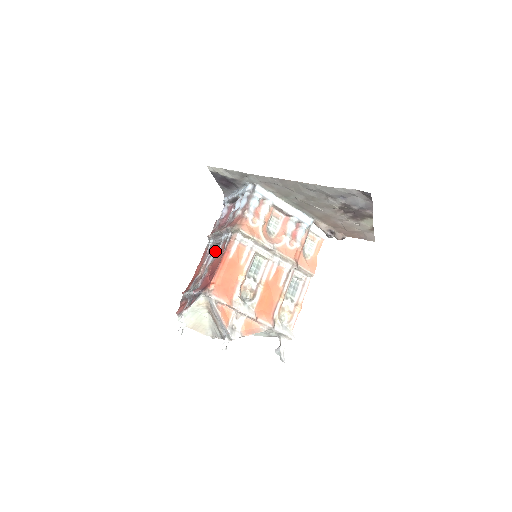
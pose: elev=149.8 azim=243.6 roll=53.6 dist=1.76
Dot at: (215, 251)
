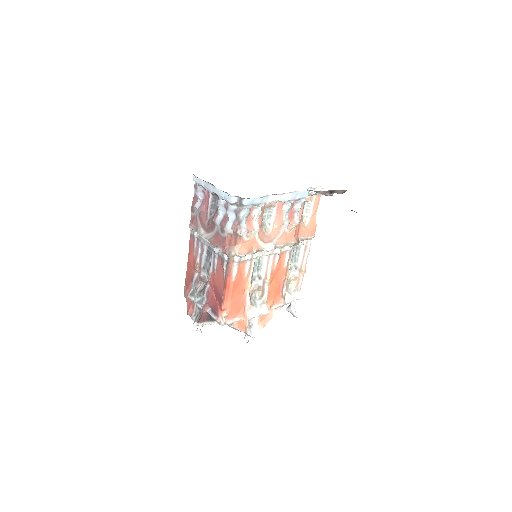
Dot at: (206, 248)
